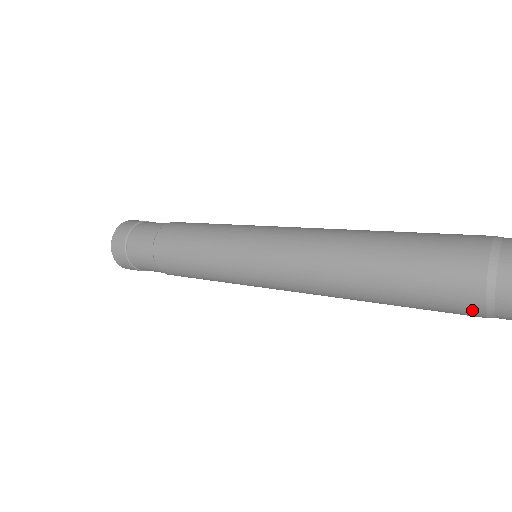
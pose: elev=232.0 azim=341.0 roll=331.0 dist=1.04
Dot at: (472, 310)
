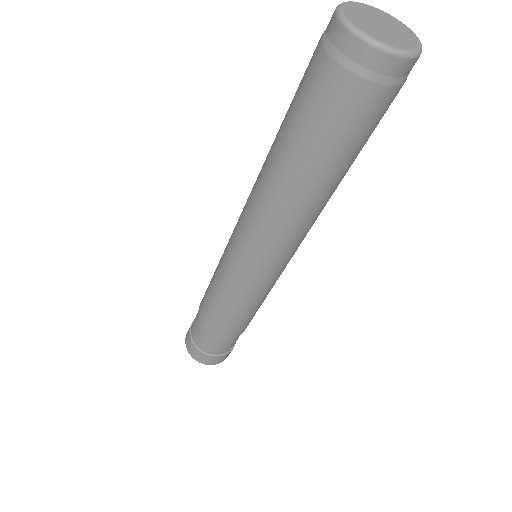
Dot at: (369, 96)
